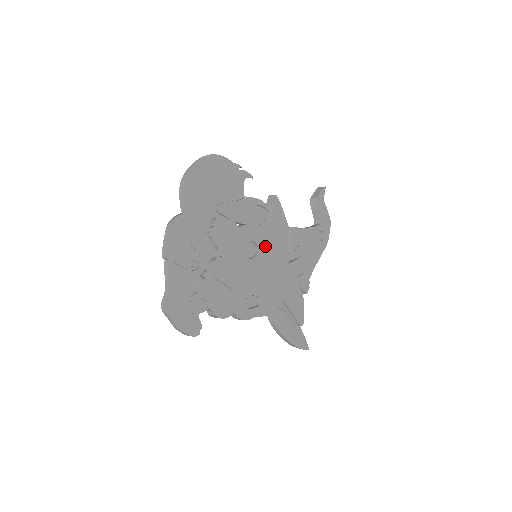
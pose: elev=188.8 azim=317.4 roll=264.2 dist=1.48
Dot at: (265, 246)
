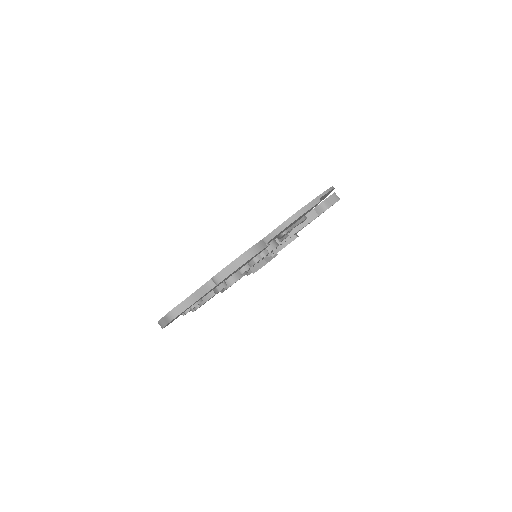
Dot at: occluded
